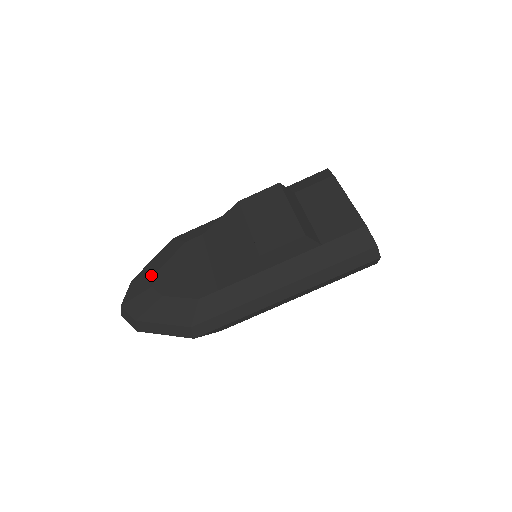
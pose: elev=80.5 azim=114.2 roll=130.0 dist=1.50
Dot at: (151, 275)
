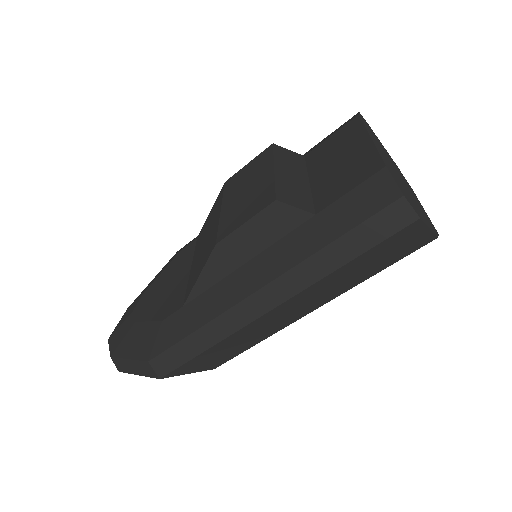
Dot at: (139, 298)
